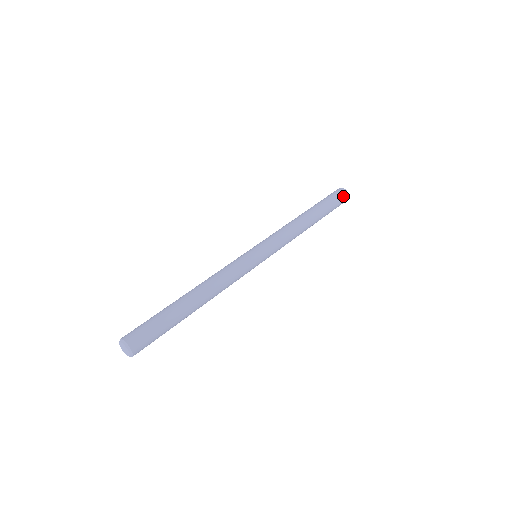
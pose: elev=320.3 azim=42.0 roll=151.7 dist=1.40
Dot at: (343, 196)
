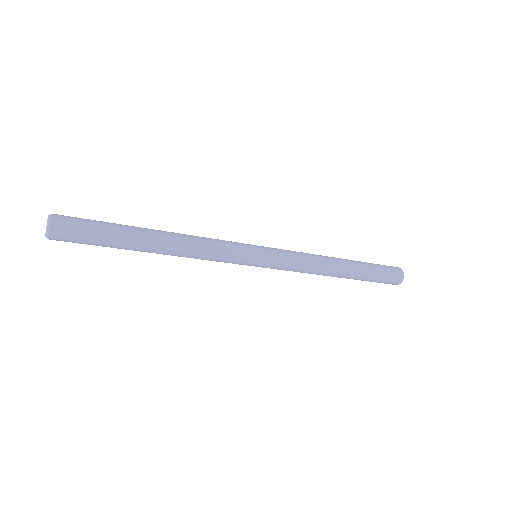
Dot at: (396, 272)
